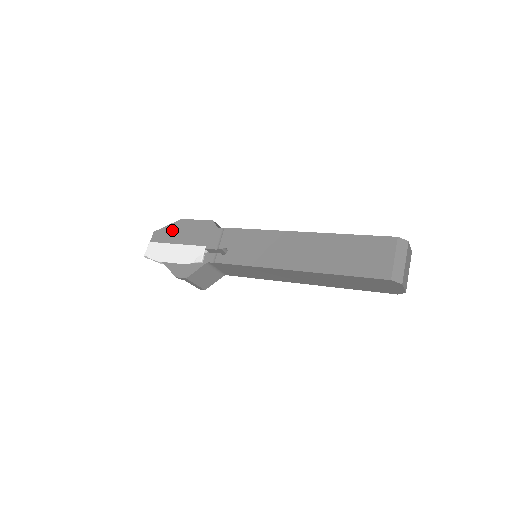
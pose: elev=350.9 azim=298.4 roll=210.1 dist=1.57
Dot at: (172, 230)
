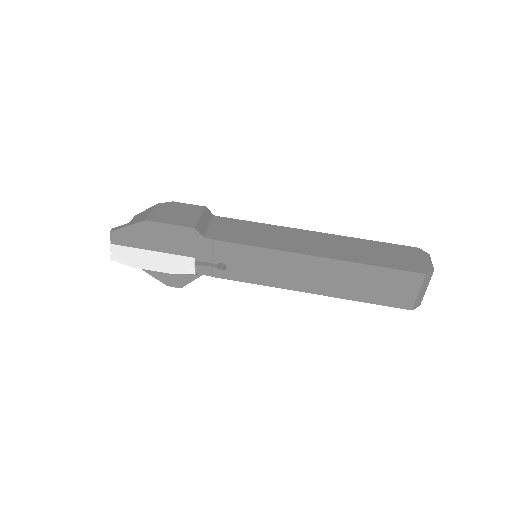
Dot at: (138, 233)
